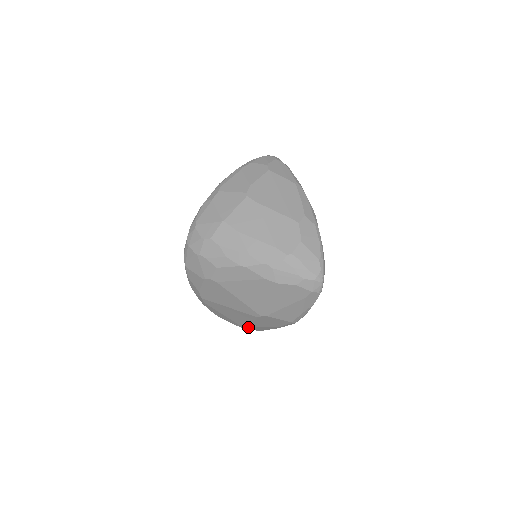
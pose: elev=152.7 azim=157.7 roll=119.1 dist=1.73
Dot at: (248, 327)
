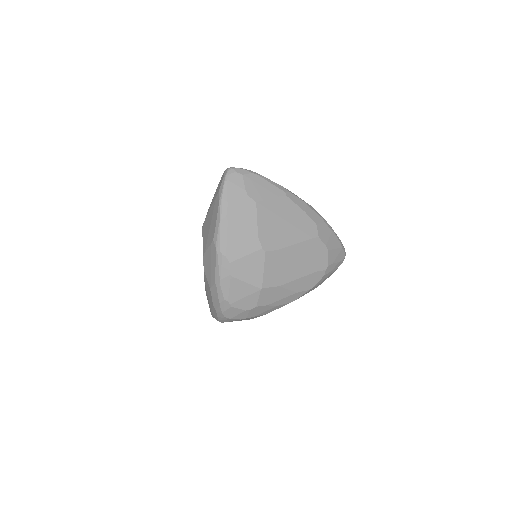
Dot at: occluded
